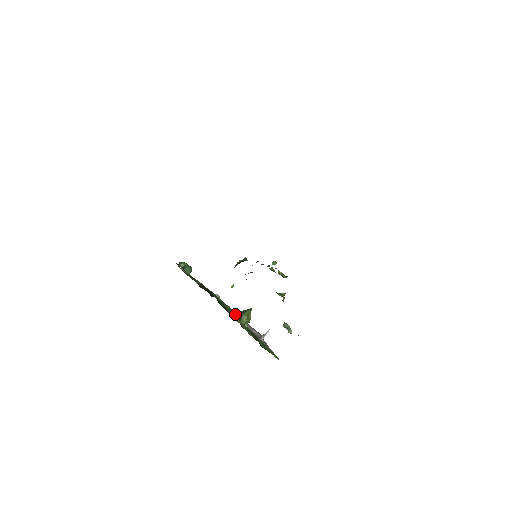
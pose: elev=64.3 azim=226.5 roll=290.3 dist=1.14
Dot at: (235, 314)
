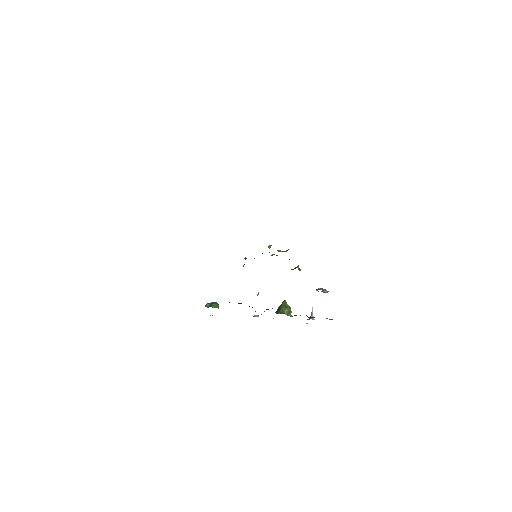
Dot at: occluded
